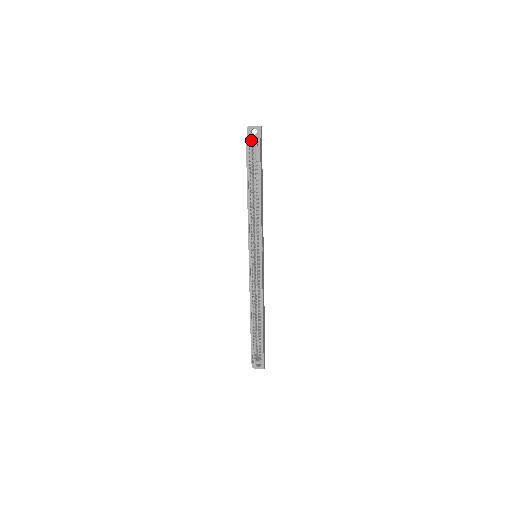
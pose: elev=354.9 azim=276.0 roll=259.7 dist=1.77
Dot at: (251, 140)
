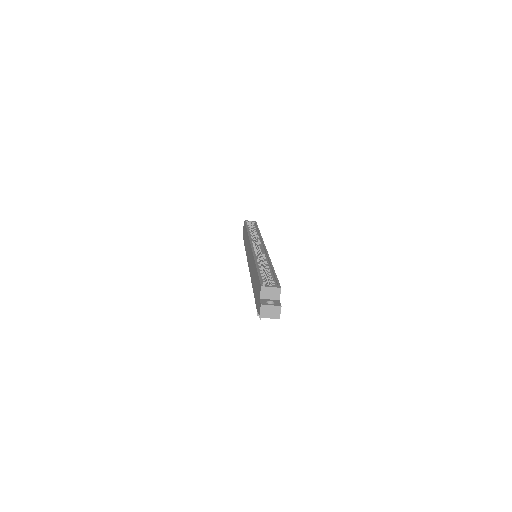
Dot at: (249, 222)
